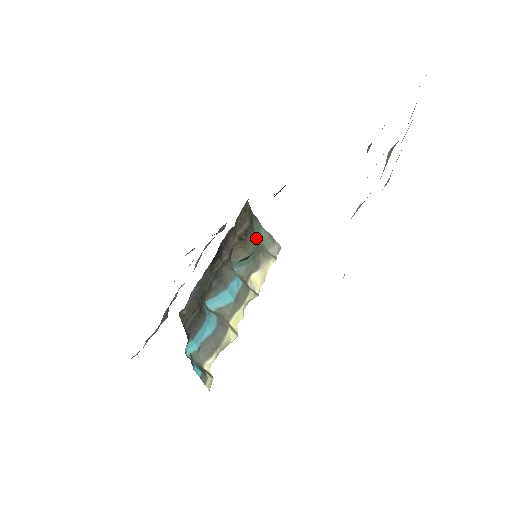
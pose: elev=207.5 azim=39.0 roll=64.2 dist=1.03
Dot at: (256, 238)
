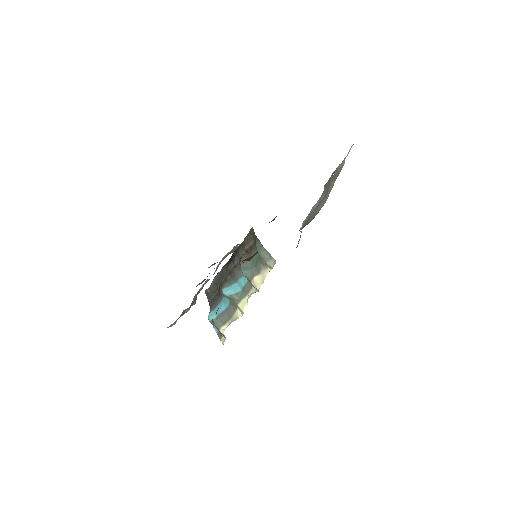
Dot at: (258, 253)
